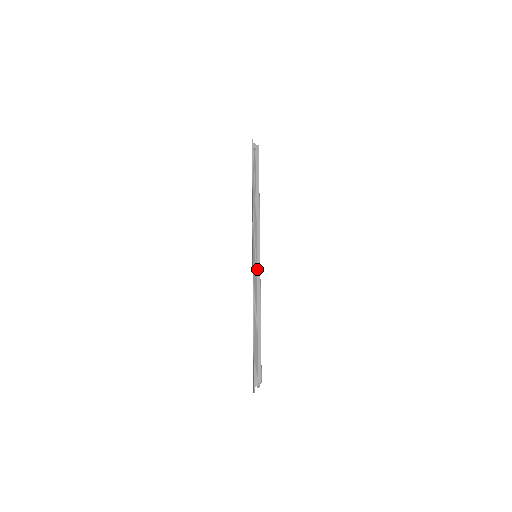
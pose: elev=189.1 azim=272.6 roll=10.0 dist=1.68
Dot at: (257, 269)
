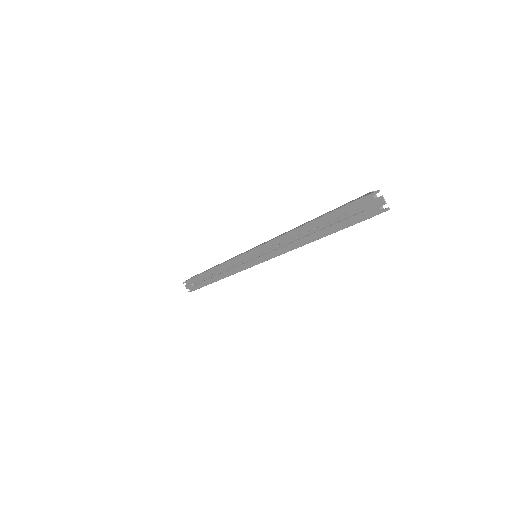
Dot at: occluded
